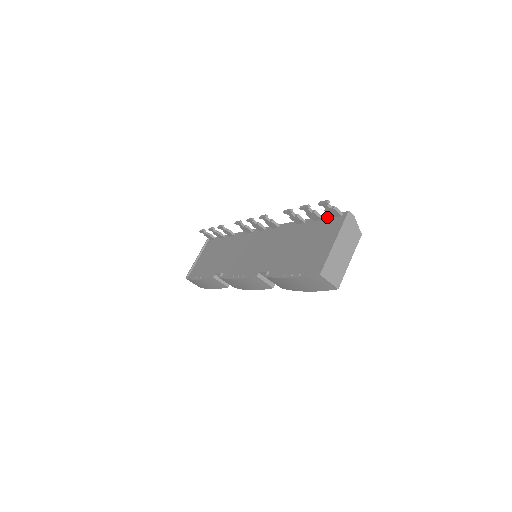
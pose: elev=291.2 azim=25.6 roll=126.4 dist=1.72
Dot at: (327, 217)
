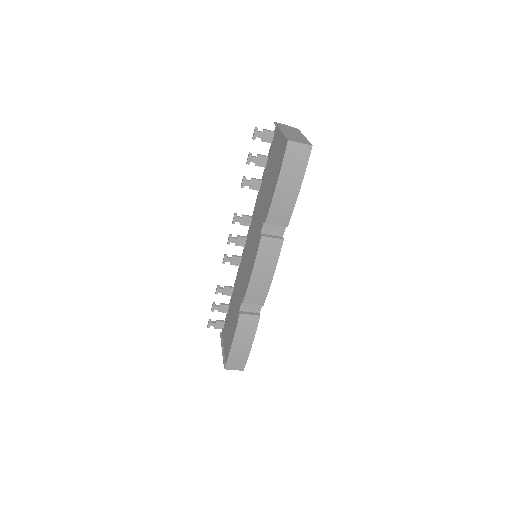
Dot at: (269, 150)
